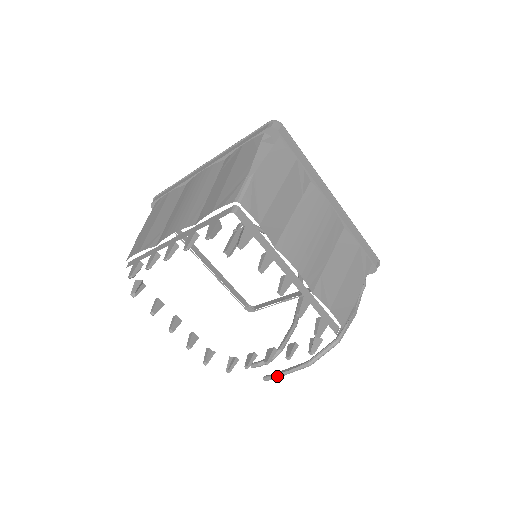
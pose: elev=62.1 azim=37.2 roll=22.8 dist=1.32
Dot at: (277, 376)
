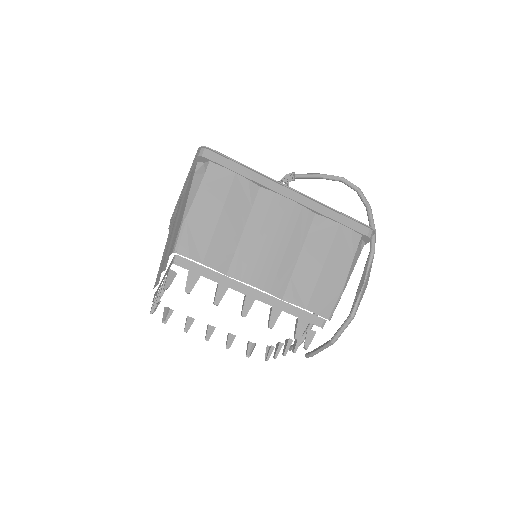
Dot at: (313, 354)
